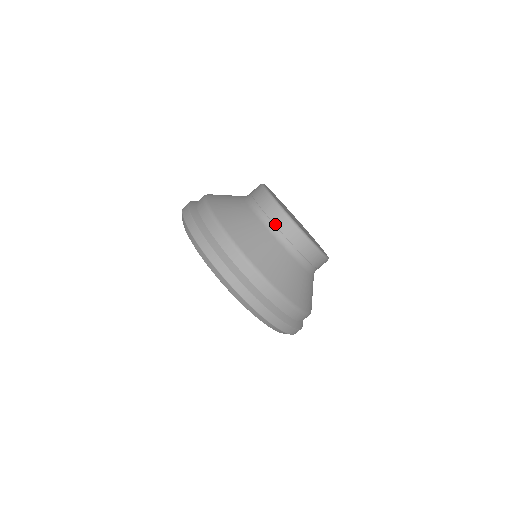
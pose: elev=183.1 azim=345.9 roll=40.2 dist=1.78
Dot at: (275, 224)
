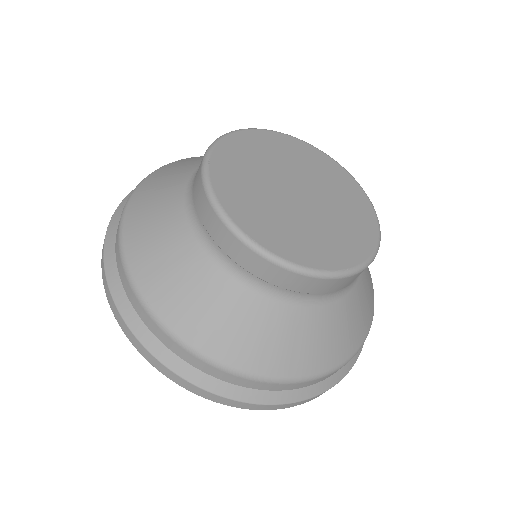
Dot at: (194, 196)
